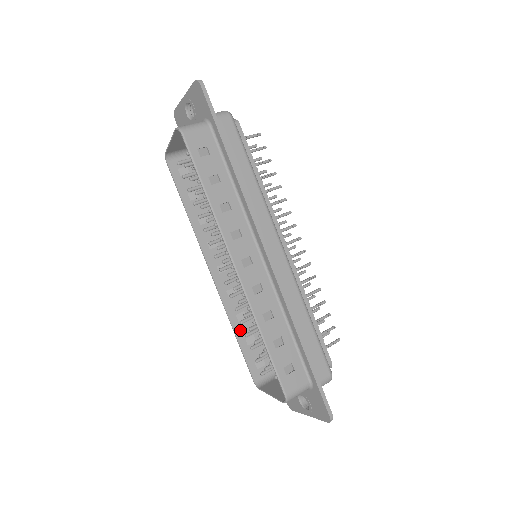
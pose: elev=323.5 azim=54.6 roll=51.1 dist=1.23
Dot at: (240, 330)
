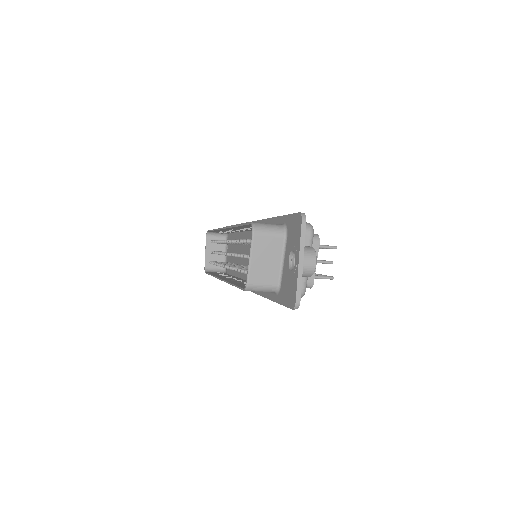
Dot at: occluded
